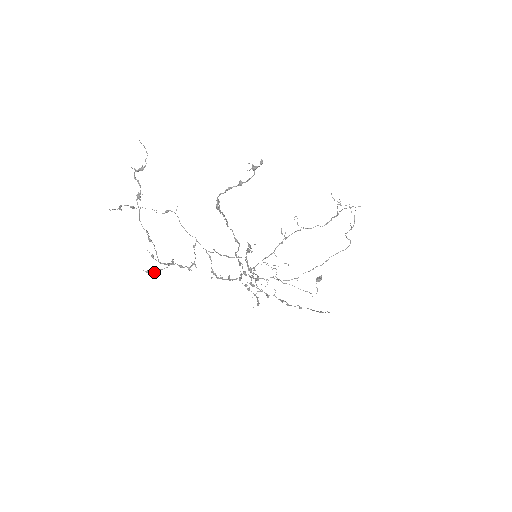
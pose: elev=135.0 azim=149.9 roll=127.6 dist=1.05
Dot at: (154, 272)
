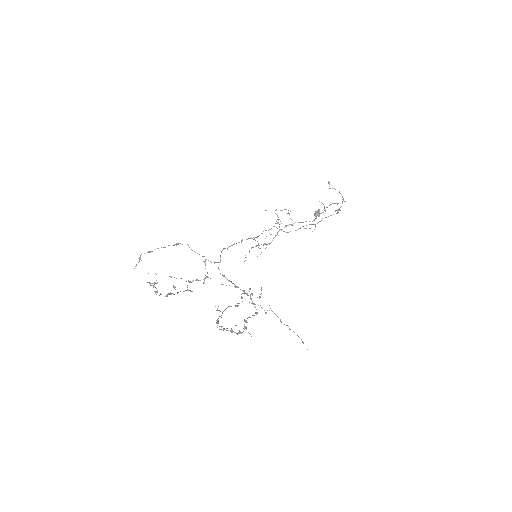
Dot at: occluded
